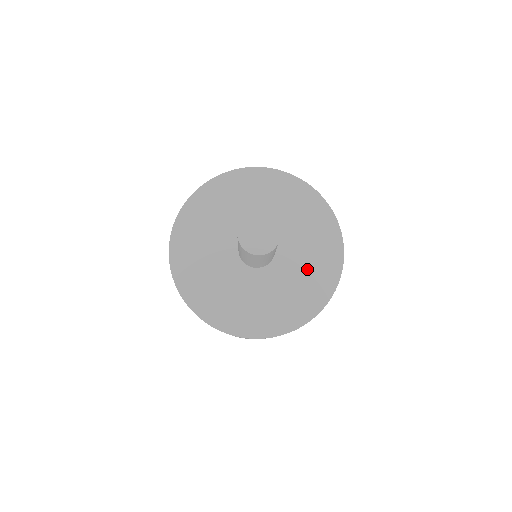
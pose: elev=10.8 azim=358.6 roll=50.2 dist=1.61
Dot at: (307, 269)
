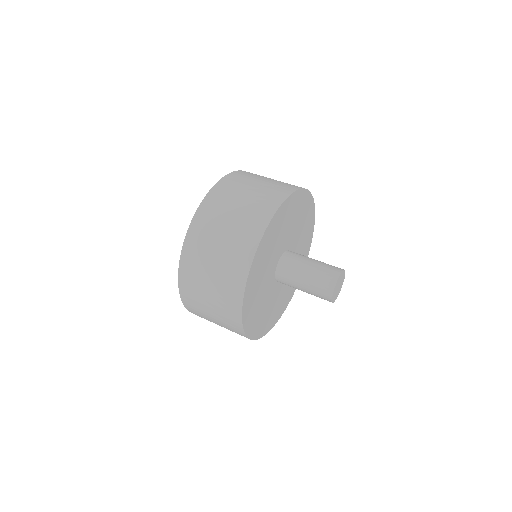
Dot at: occluded
